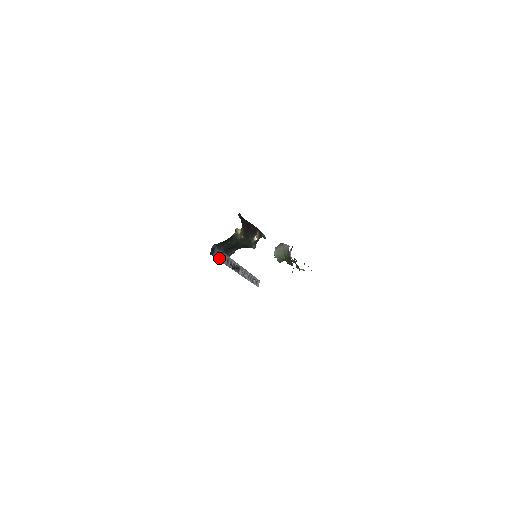
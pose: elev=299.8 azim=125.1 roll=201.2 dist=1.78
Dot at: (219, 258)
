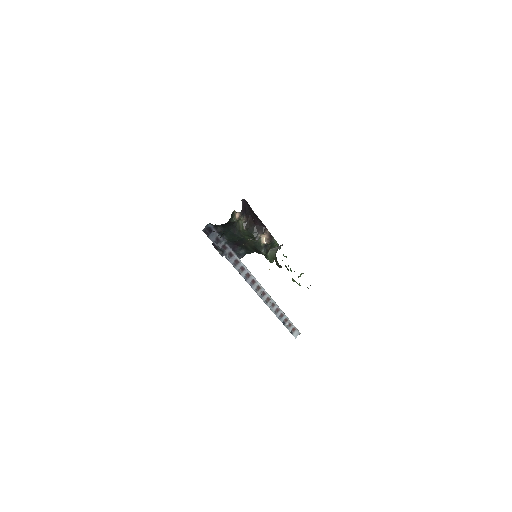
Dot at: (220, 247)
